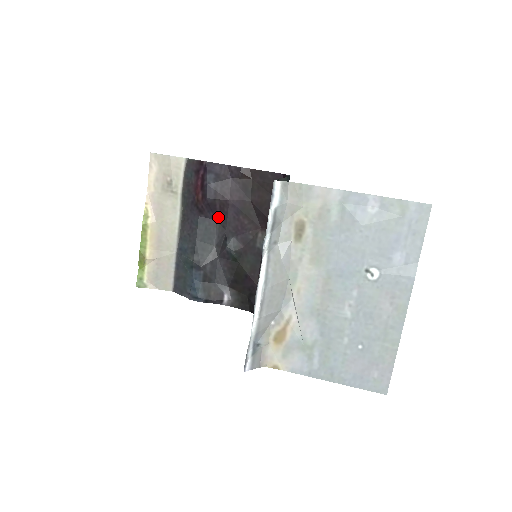
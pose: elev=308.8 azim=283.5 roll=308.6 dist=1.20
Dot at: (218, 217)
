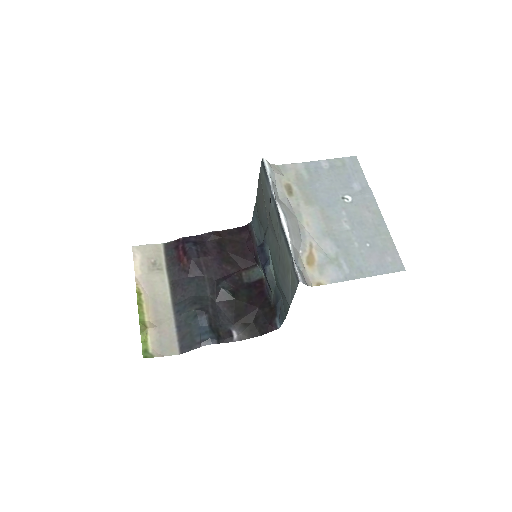
Dot at: (204, 273)
